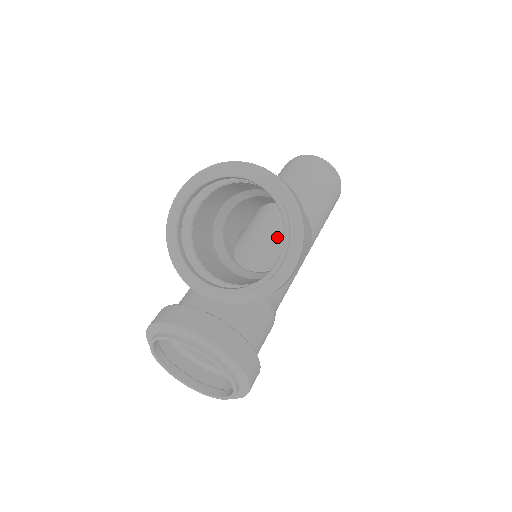
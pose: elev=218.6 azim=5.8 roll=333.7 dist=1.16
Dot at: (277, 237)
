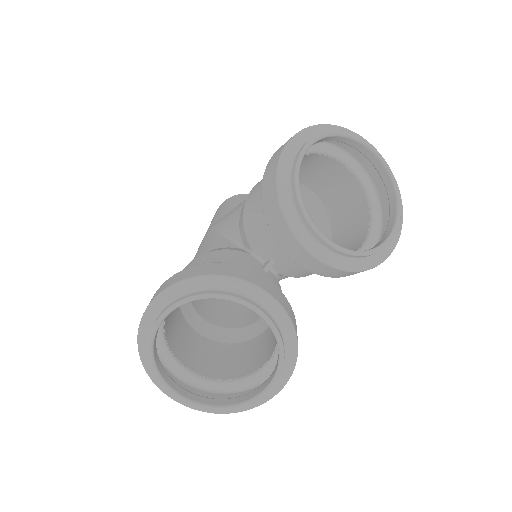
Dot at: occluded
